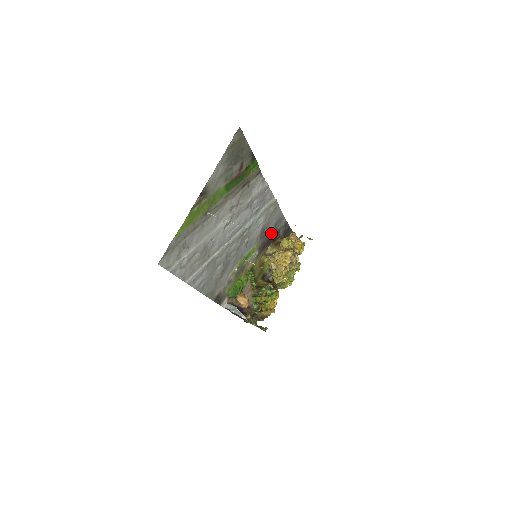
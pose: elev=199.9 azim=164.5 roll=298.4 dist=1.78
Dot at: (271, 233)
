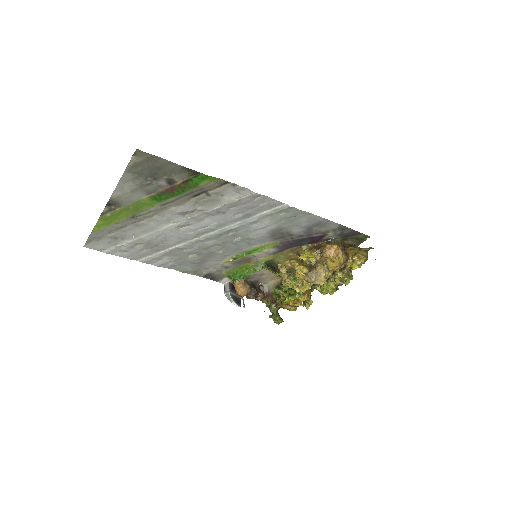
Dot at: (303, 234)
